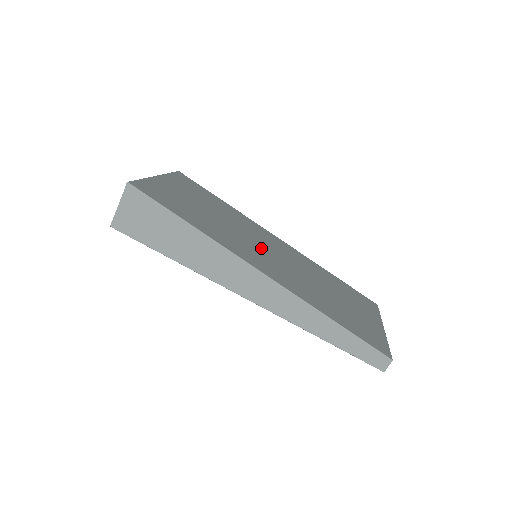
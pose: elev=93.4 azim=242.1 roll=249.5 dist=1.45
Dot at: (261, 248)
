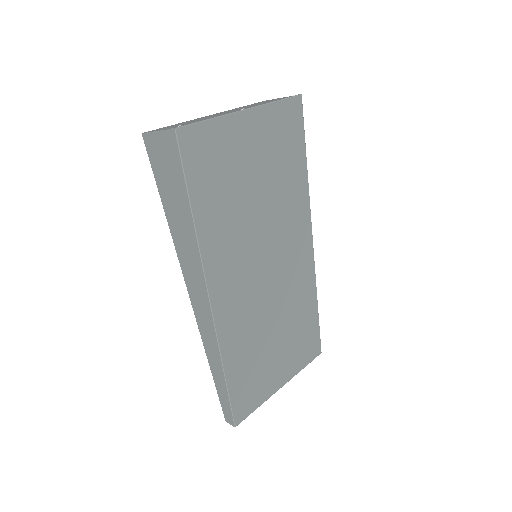
Dot at: (260, 262)
